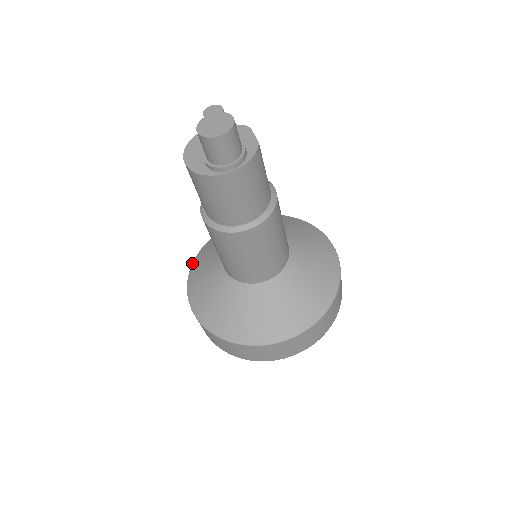
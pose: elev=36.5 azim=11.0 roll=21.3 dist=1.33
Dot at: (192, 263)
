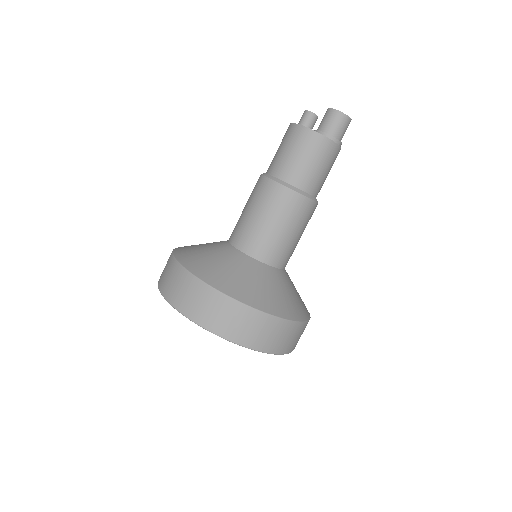
Dot at: (177, 259)
